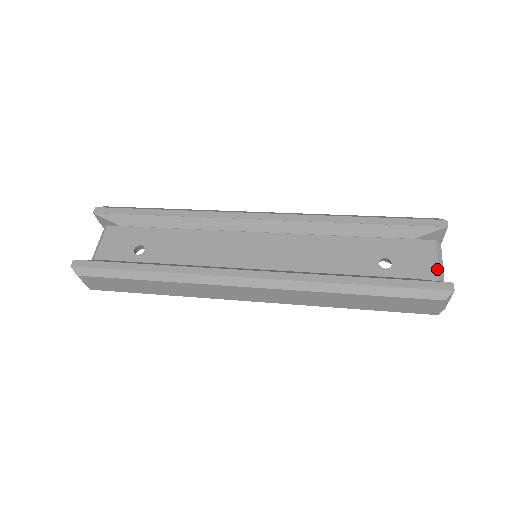
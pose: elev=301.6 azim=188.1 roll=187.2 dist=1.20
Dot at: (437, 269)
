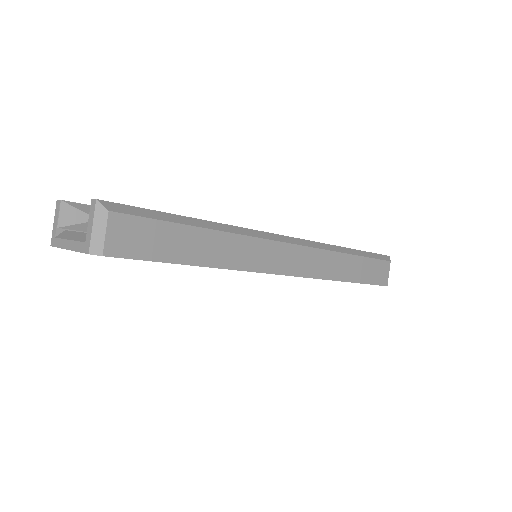
Dot at: occluded
